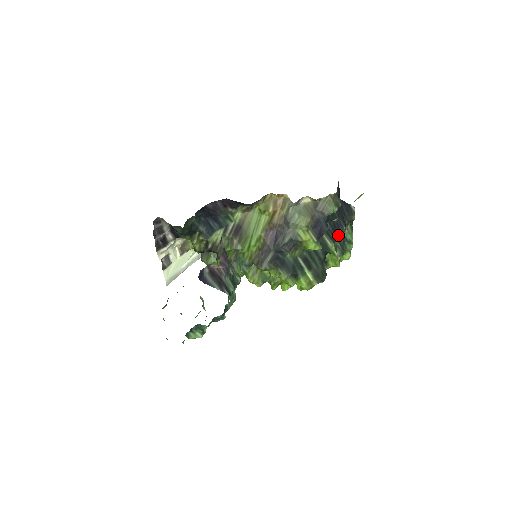
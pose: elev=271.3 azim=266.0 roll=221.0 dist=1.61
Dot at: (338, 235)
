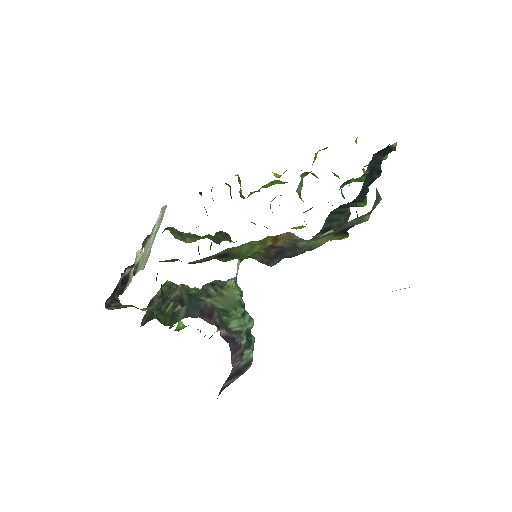
Dot at: occluded
